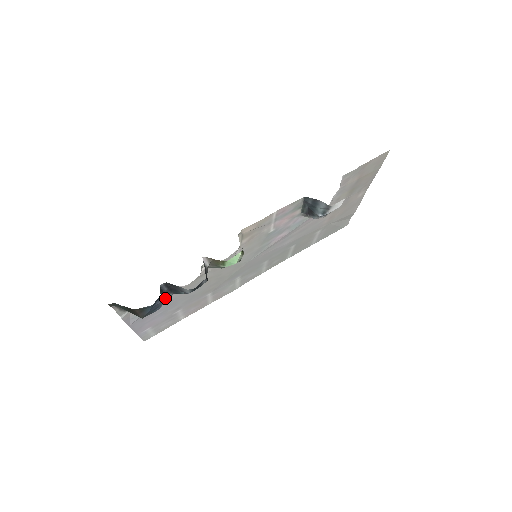
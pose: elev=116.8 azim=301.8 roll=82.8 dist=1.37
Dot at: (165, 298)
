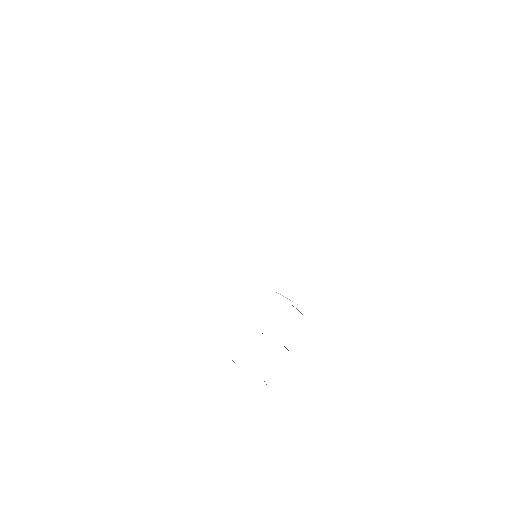
Dot at: occluded
